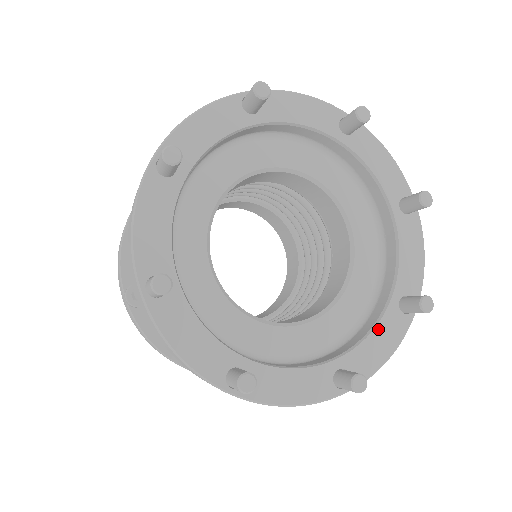
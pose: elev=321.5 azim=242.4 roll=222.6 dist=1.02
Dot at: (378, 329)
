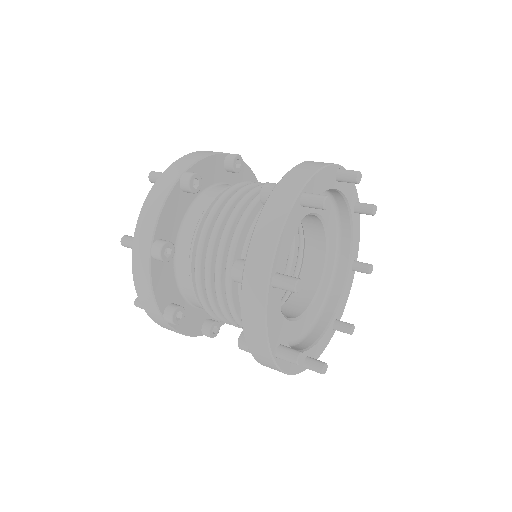
Dot at: (346, 288)
